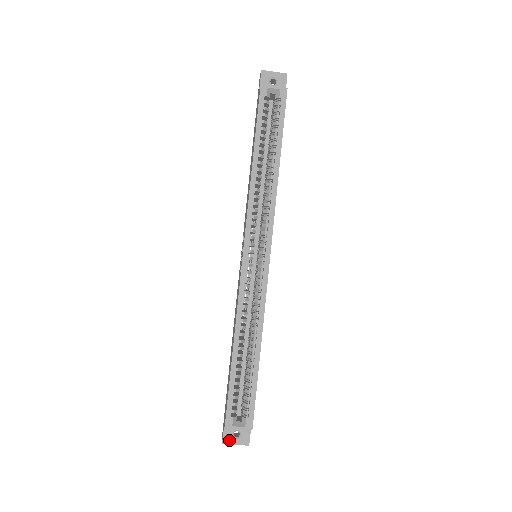
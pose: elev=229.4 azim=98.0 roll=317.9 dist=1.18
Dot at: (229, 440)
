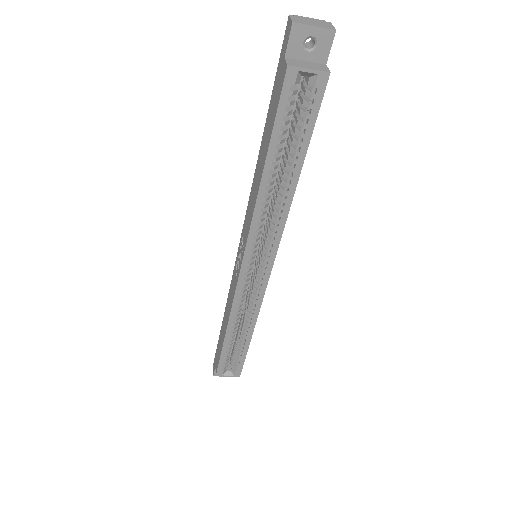
Dot at: occluded
